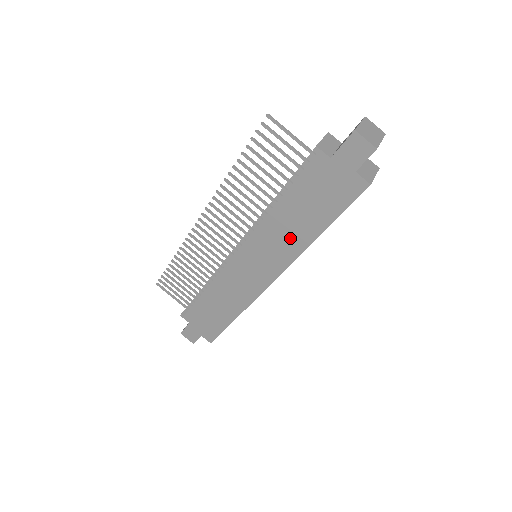
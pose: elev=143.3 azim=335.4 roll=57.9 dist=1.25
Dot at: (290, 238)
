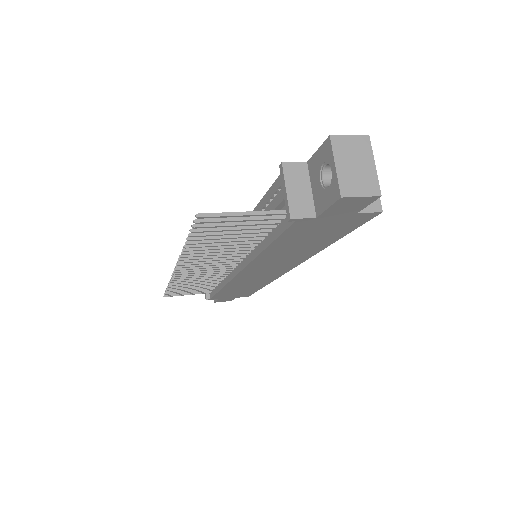
Dot at: (295, 255)
